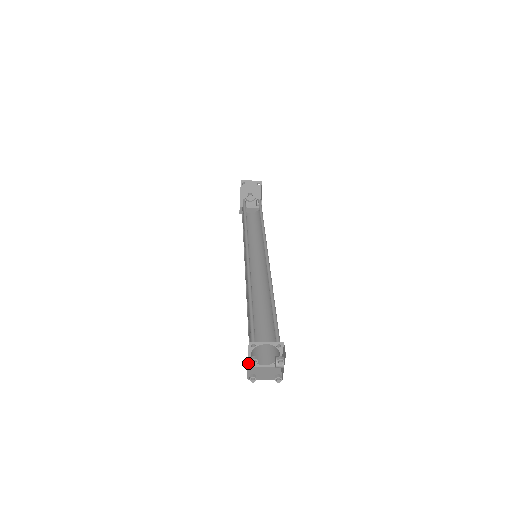
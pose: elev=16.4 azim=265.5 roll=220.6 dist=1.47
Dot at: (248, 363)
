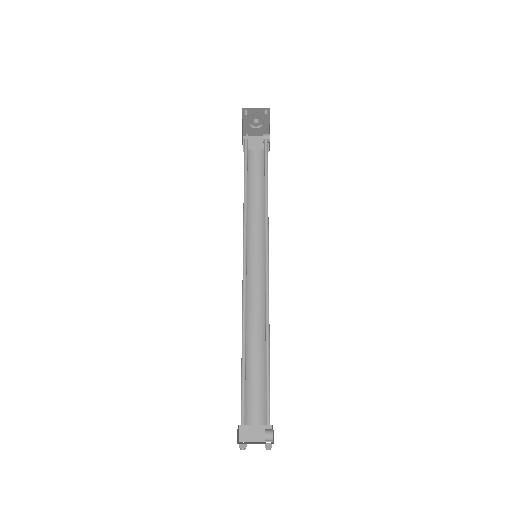
Dot at: occluded
